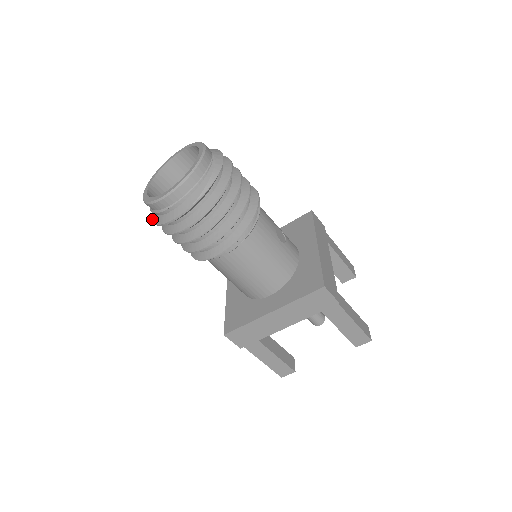
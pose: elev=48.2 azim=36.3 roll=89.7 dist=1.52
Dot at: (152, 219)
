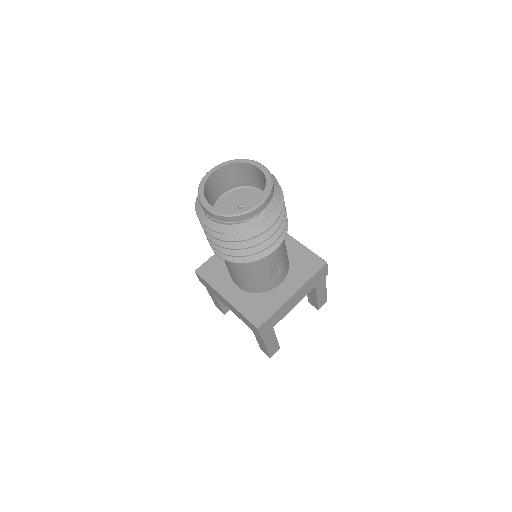
Dot at: occluded
